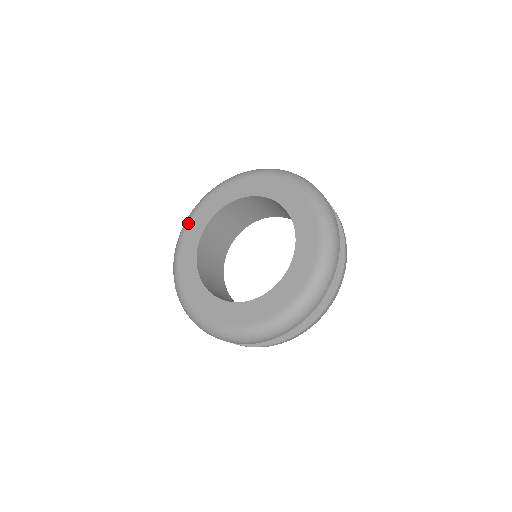
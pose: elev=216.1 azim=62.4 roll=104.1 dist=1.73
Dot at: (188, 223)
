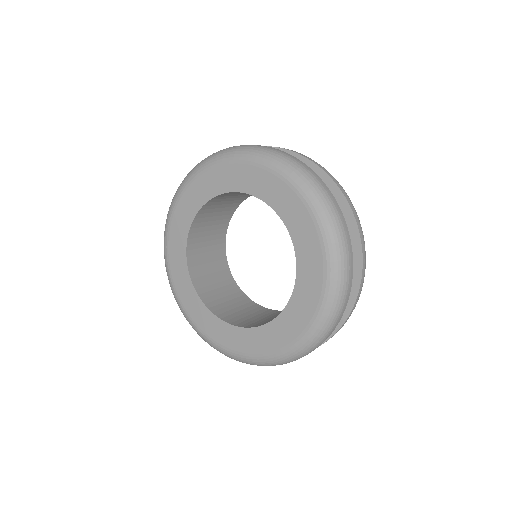
Dot at: (170, 277)
